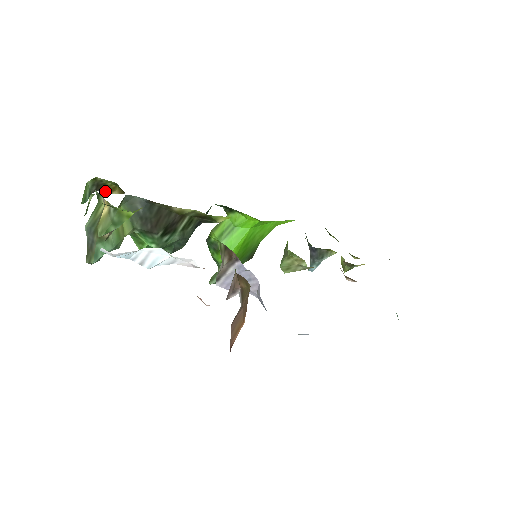
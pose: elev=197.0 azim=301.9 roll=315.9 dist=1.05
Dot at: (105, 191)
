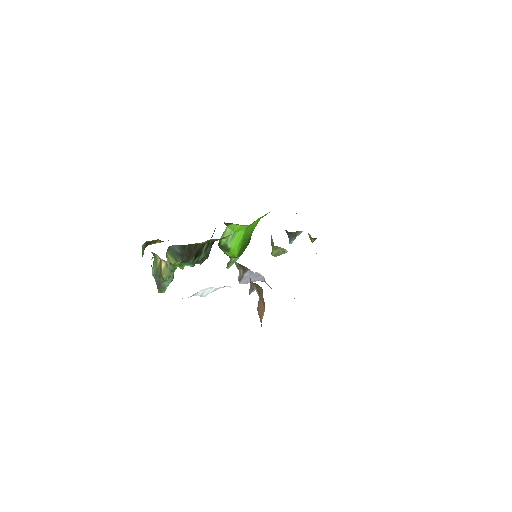
Dot at: (151, 244)
